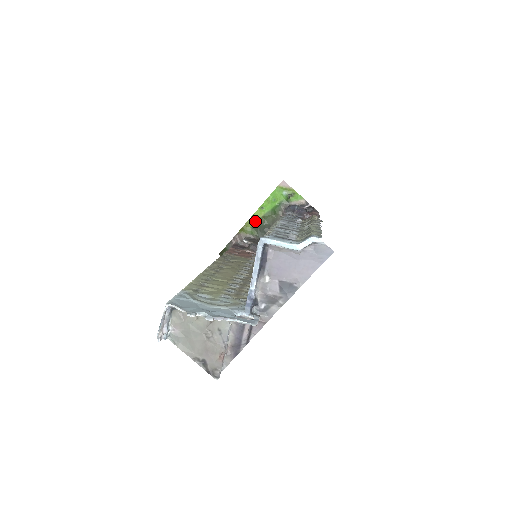
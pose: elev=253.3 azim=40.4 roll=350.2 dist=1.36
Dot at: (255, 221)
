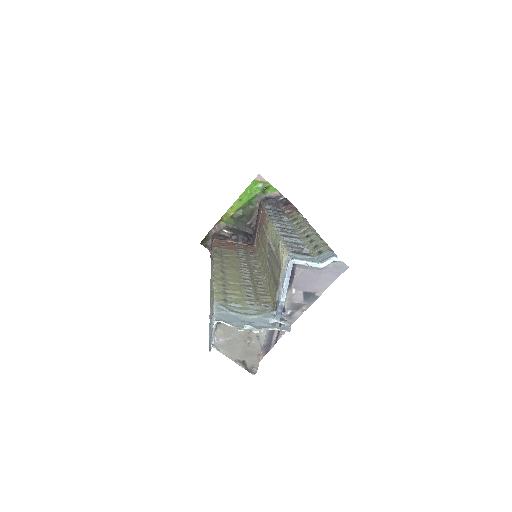
Dot at: (233, 212)
